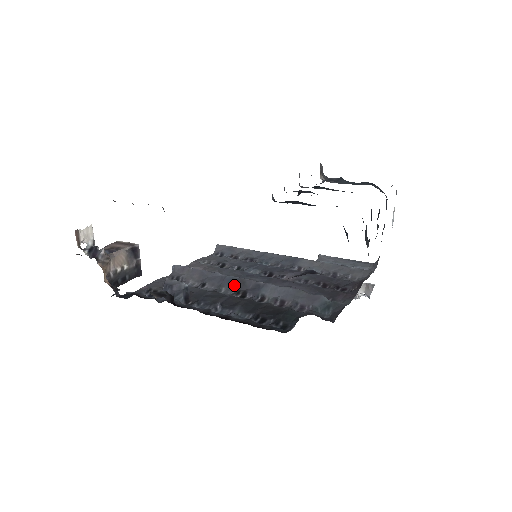
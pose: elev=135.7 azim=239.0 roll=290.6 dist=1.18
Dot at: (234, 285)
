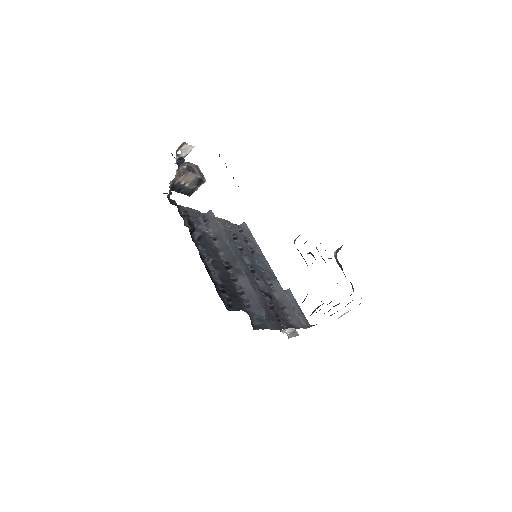
Dot at: (229, 257)
